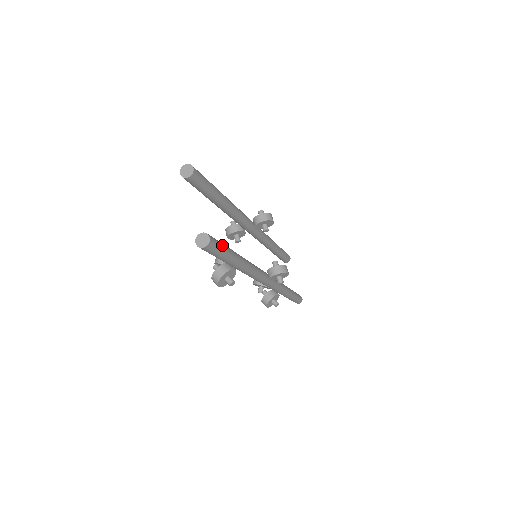
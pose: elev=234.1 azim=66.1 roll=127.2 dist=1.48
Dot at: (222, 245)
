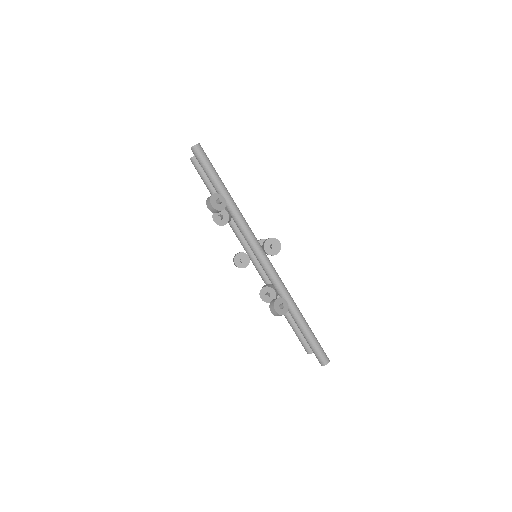
Dot at: (210, 162)
